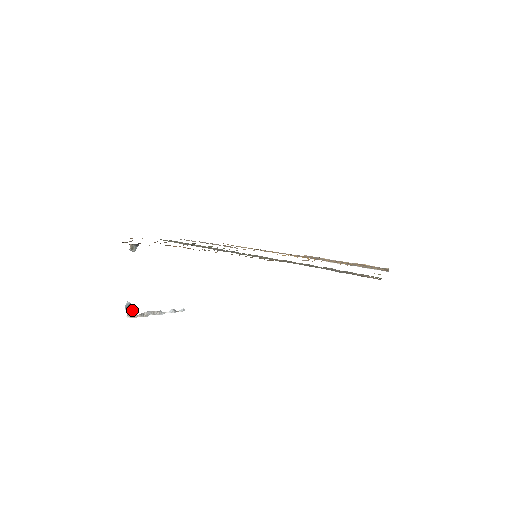
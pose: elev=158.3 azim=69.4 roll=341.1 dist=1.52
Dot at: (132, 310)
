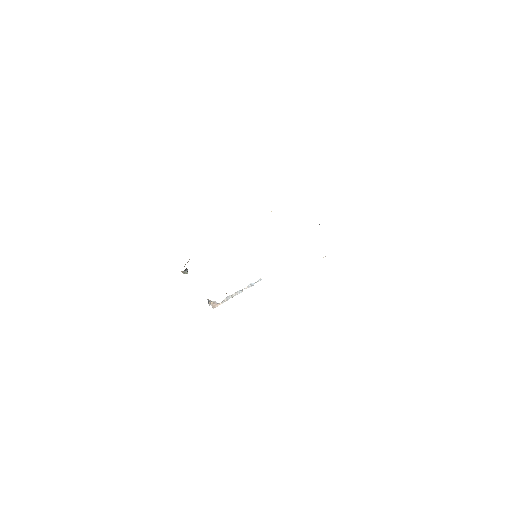
Dot at: (213, 303)
